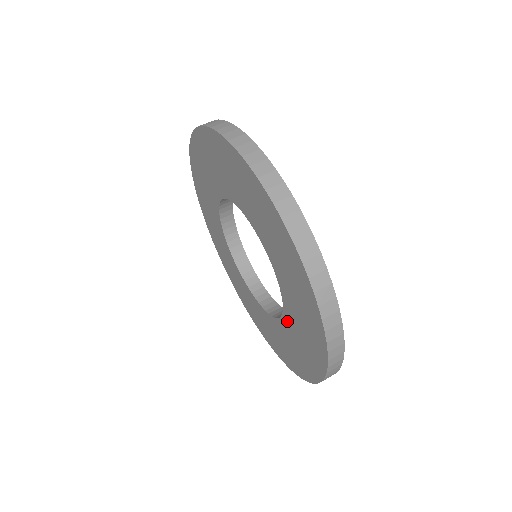
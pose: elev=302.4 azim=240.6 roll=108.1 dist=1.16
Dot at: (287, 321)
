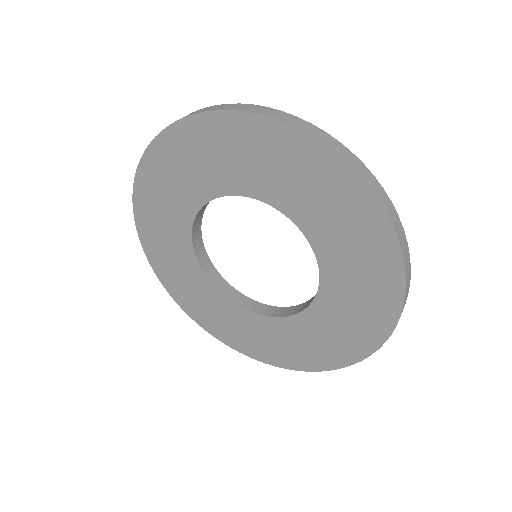
Dot at: (291, 324)
